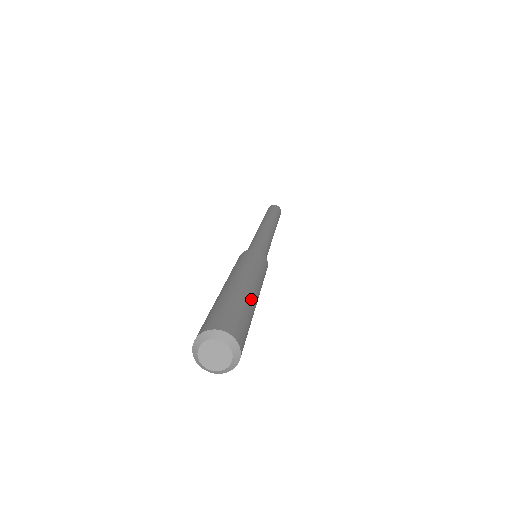
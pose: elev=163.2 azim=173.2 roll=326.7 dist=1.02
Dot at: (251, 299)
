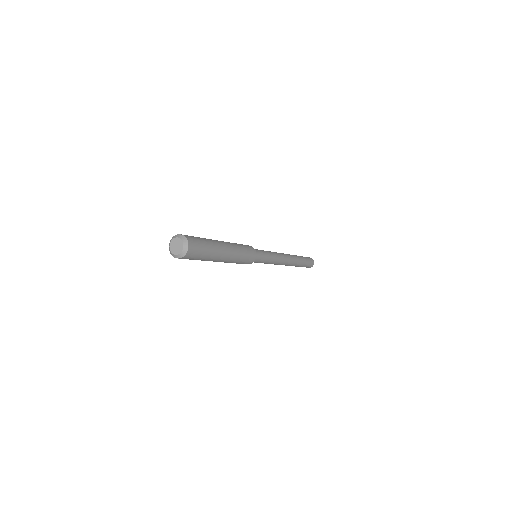
Dot at: (218, 249)
